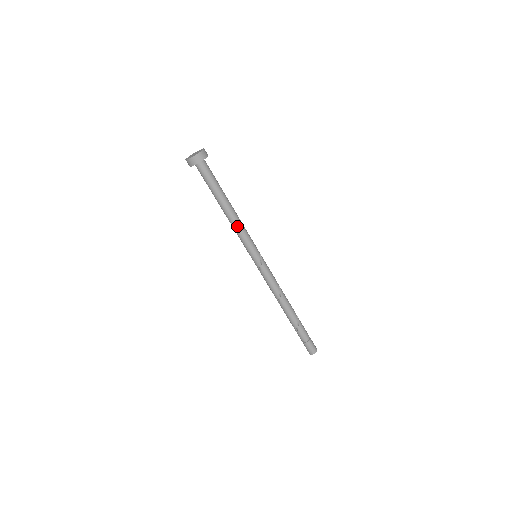
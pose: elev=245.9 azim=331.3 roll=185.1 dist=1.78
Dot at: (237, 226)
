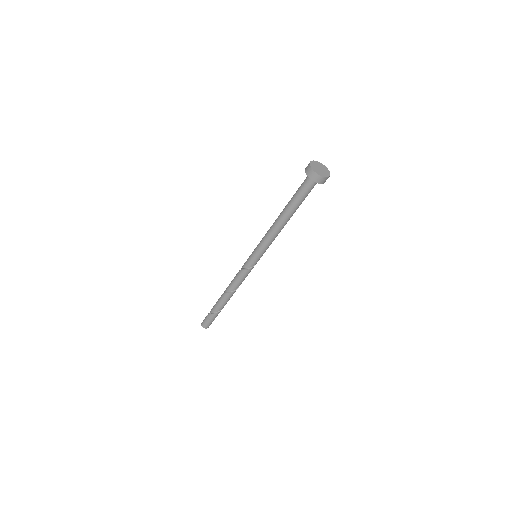
Dot at: occluded
